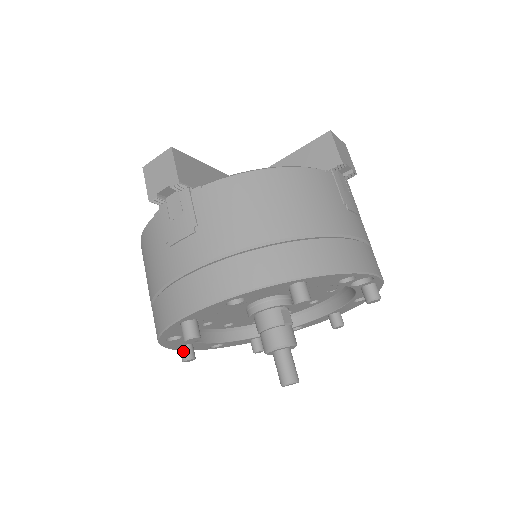
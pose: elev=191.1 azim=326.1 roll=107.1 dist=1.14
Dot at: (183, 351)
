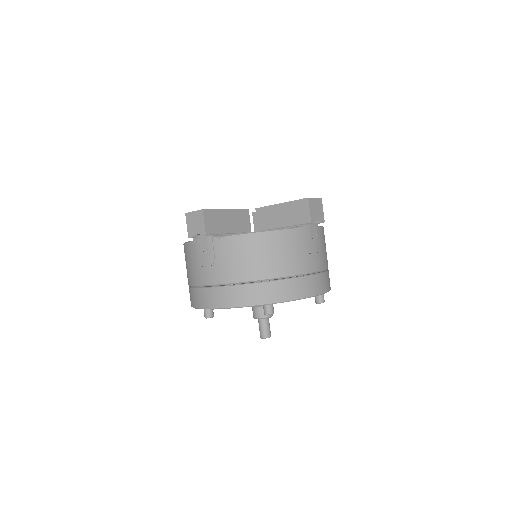
Dot at: occluded
